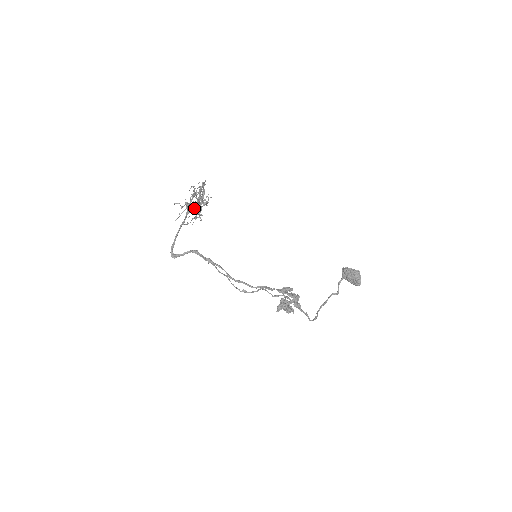
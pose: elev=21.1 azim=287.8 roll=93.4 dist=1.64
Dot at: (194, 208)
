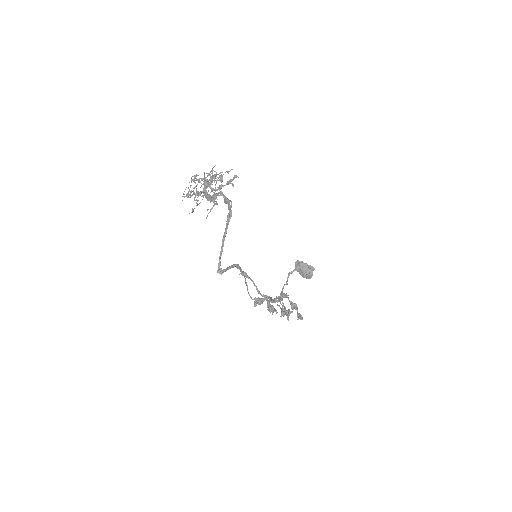
Dot at: occluded
